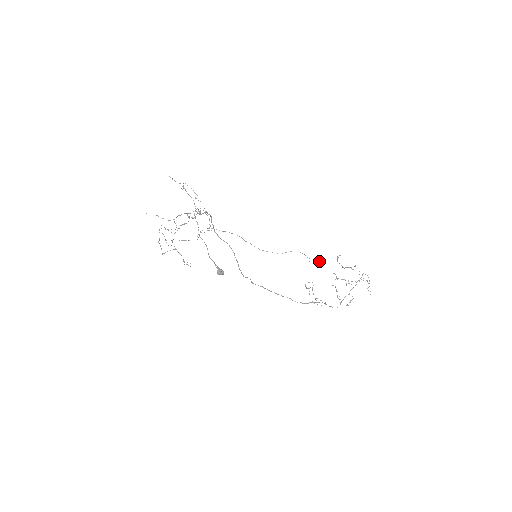
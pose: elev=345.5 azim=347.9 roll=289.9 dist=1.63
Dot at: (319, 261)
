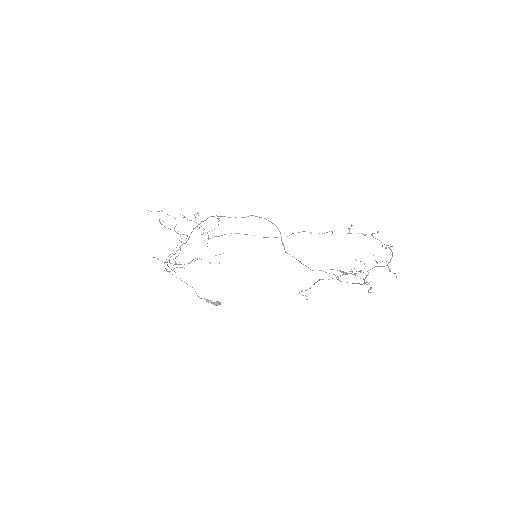
Dot at: (332, 233)
